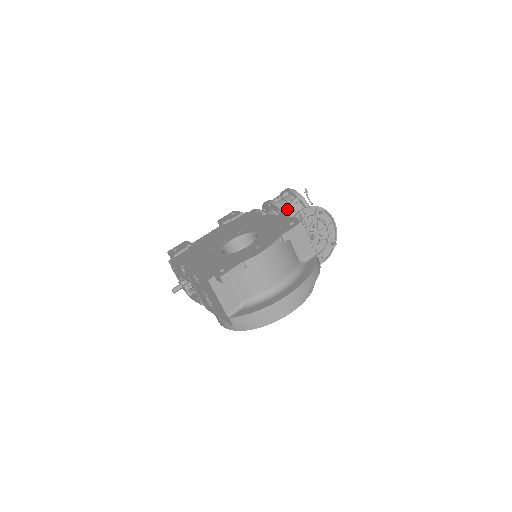
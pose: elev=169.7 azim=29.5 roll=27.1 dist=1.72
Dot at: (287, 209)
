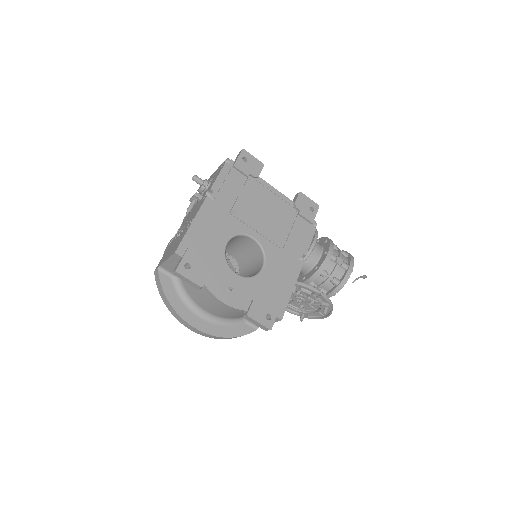
Dot at: (322, 275)
